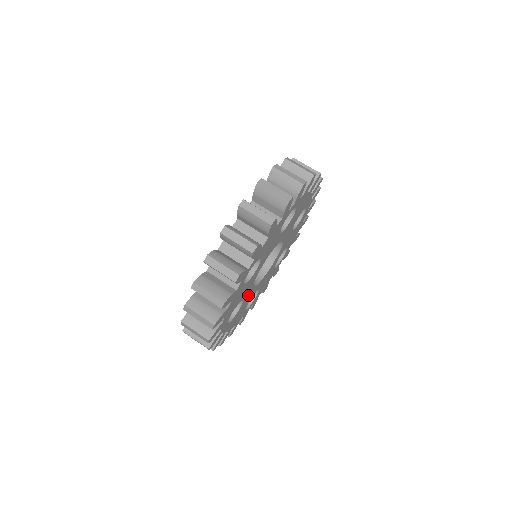
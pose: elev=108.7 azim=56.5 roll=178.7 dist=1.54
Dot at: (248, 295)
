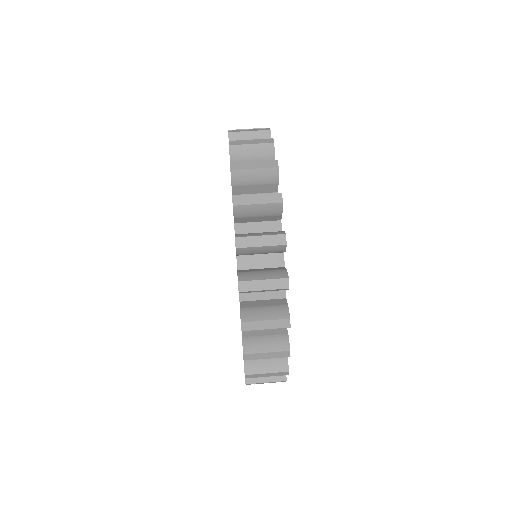
Dot at: occluded
